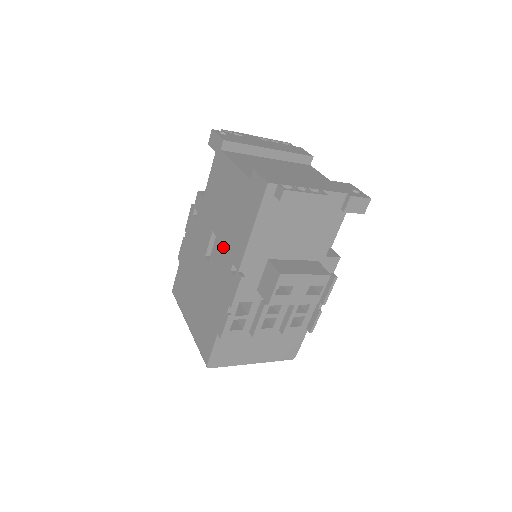
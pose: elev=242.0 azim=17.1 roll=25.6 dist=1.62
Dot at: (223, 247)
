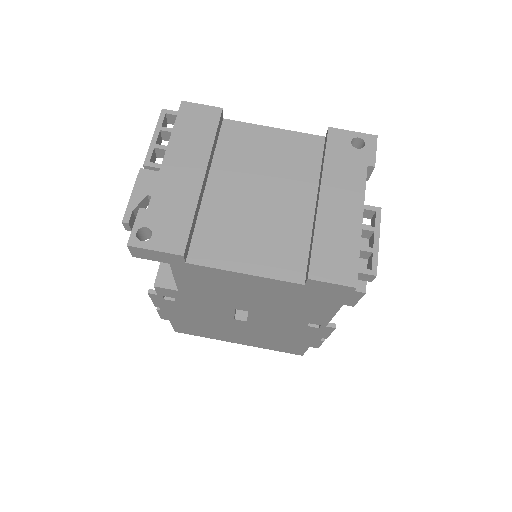
Dot at: (275, 317)
